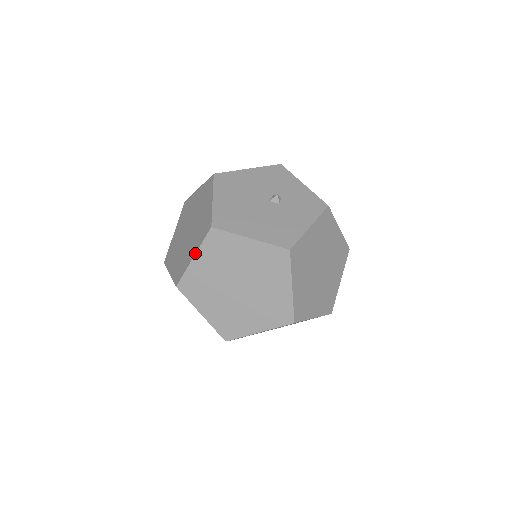
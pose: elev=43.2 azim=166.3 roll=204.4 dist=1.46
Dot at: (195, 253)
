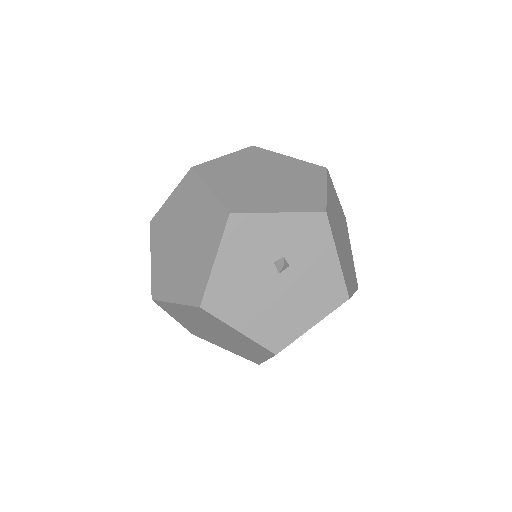
Dot at: occluded
